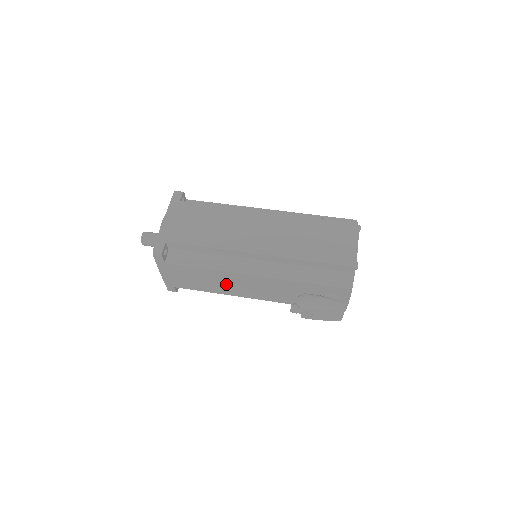
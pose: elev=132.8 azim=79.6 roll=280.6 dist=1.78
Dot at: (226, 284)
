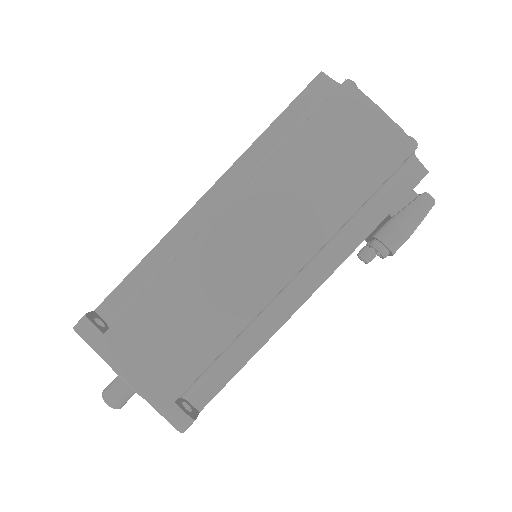
Dot at: occluded
